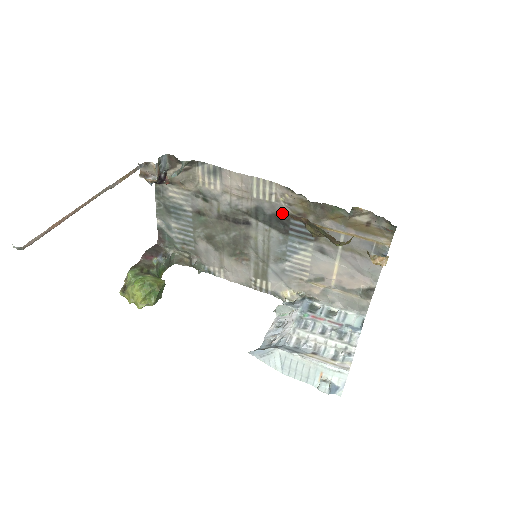
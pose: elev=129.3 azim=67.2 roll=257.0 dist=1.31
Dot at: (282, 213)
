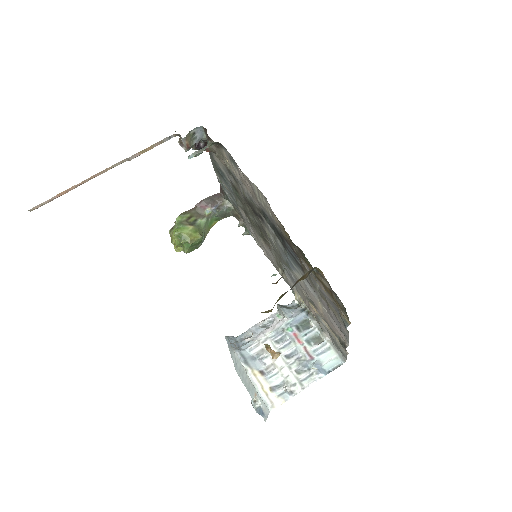
Dot at: (278, 229)
